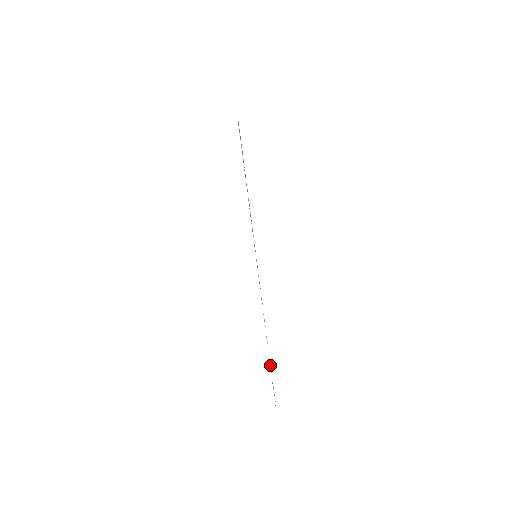
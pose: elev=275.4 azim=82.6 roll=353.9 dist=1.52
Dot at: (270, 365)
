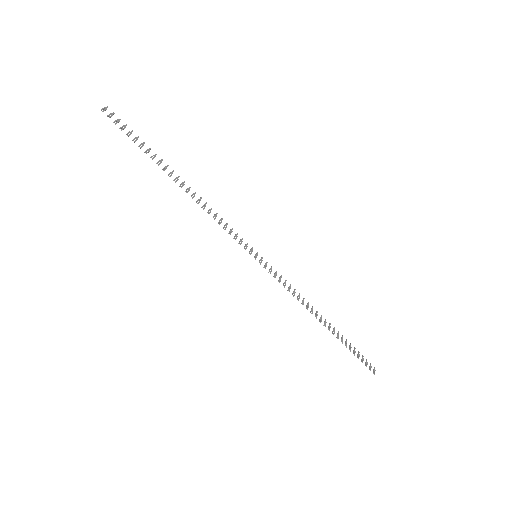
Dot at: (346, 343)
